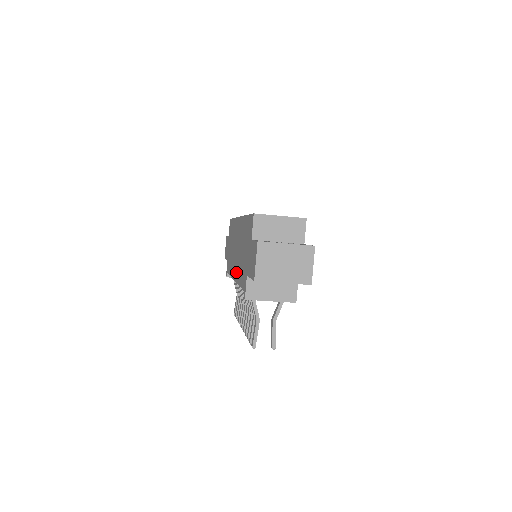
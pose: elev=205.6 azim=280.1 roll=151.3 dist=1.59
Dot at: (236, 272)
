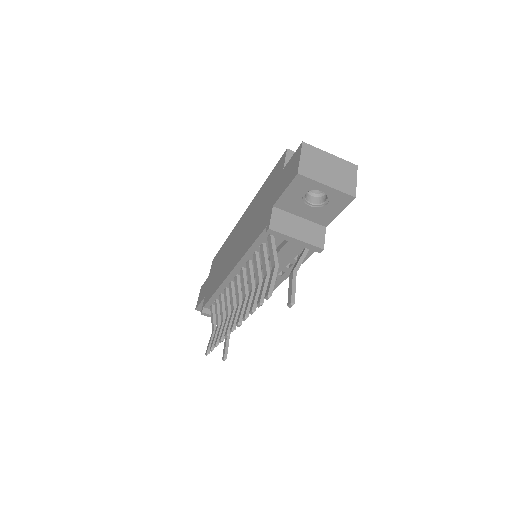
Dot at: (237, 256)
